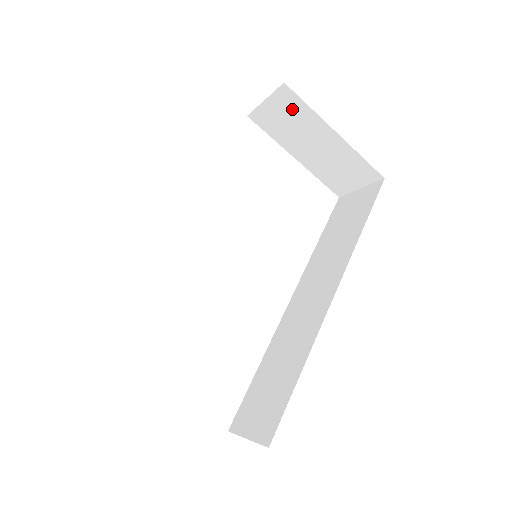
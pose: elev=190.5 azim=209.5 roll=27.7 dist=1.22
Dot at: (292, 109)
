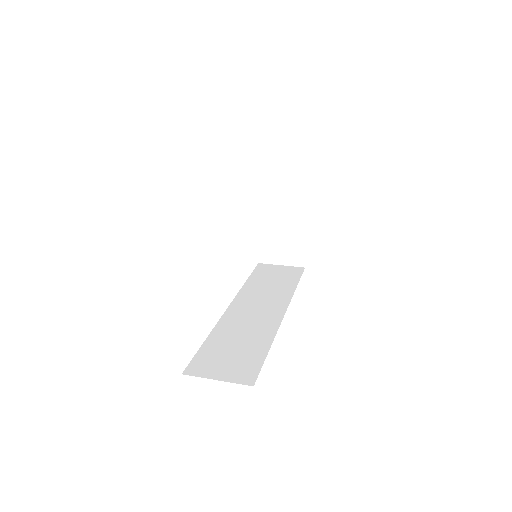
Dot at: (295, 190)
